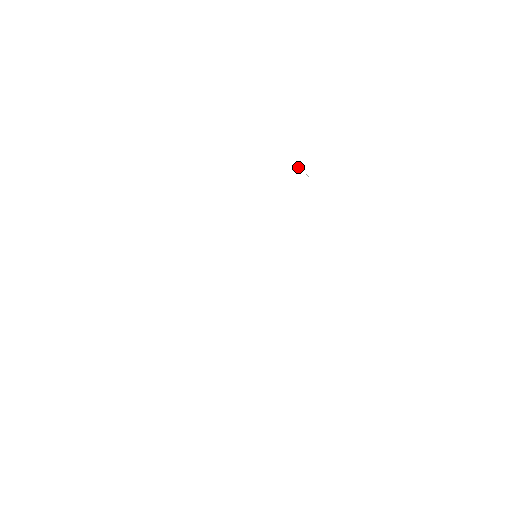
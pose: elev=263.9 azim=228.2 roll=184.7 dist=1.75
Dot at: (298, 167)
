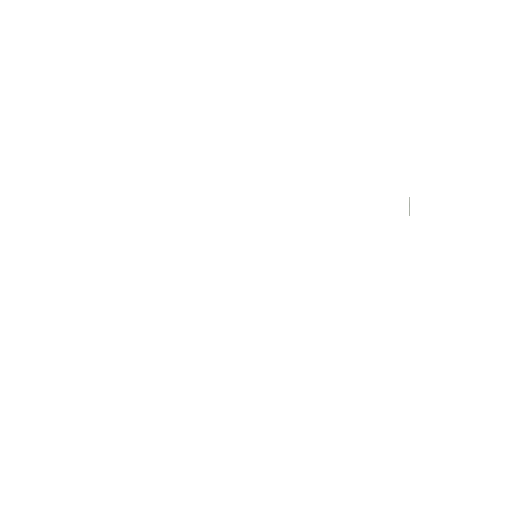
Dot at: occluded
